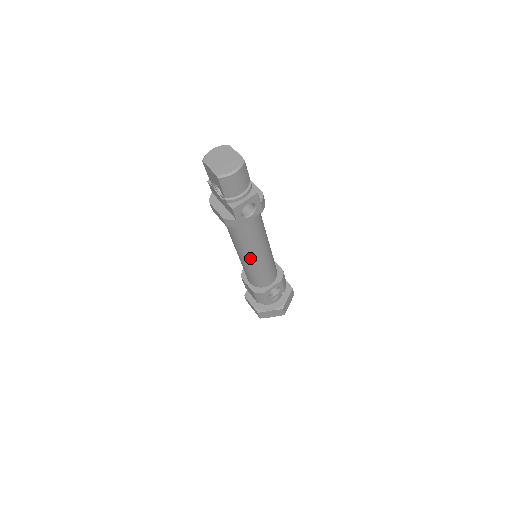
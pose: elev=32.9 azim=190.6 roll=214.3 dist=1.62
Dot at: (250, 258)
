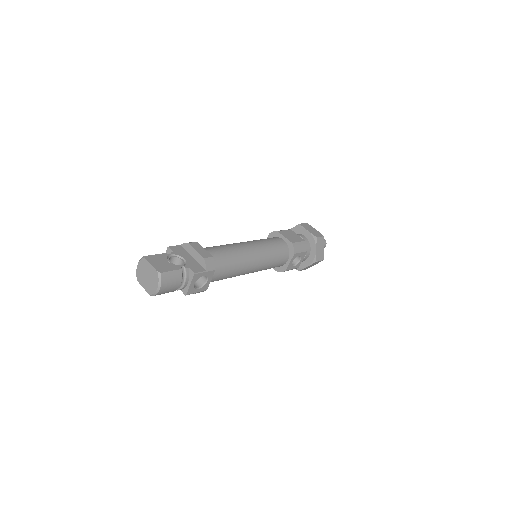
Dot at: occluded
